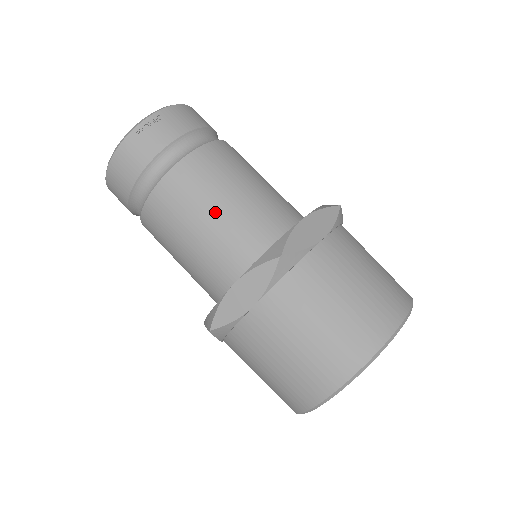
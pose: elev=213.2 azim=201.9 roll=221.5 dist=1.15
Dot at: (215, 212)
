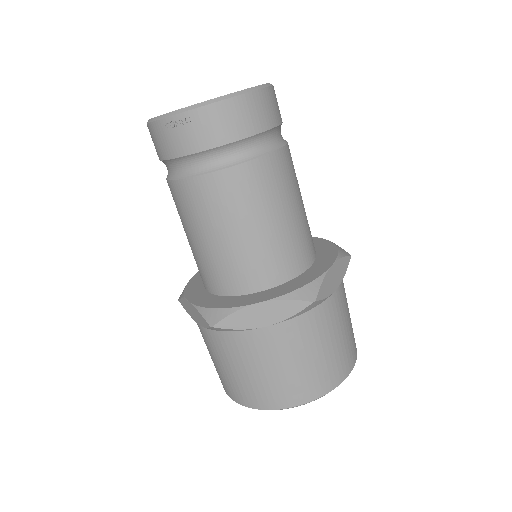
Dot at: (203, 239)
